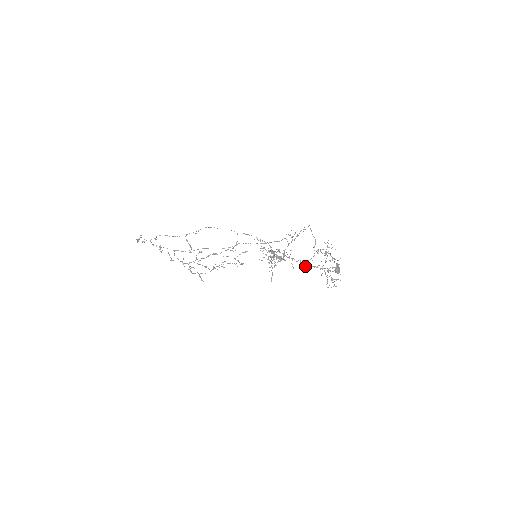
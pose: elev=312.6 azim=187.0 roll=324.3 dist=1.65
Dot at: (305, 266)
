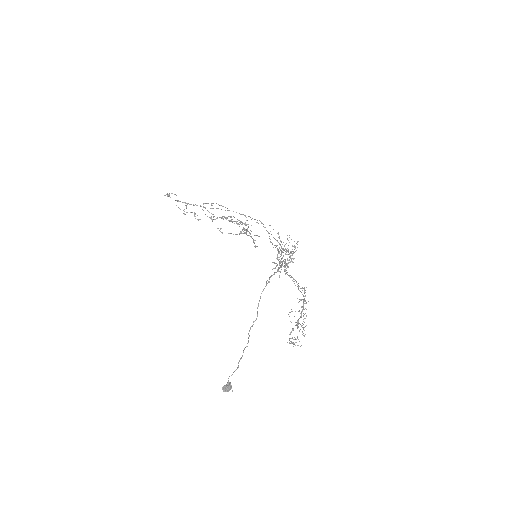
Dot at: (302, 288)
